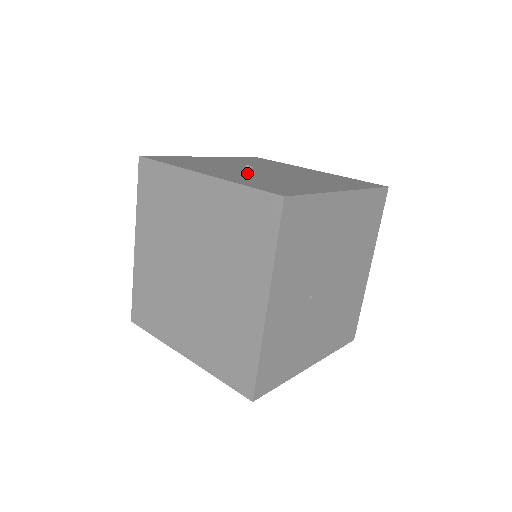
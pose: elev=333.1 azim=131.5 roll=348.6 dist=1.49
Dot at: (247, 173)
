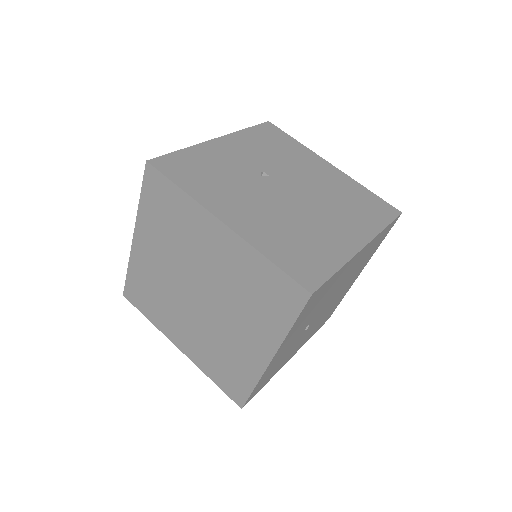
Dot at: (267, 205)
